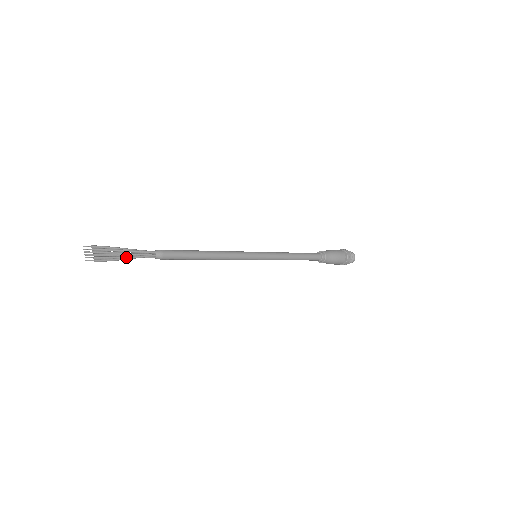
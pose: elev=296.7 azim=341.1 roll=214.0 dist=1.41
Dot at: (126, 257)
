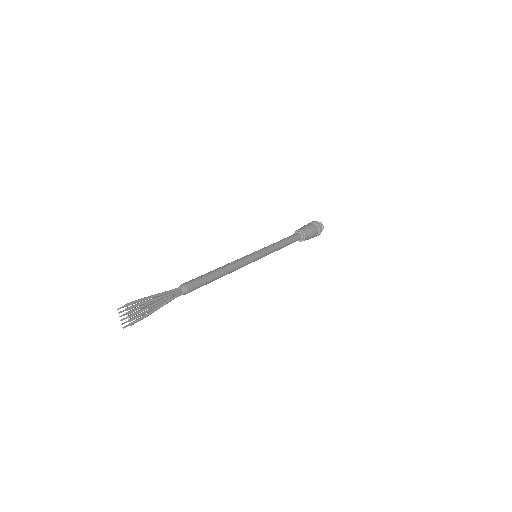
Dot at: (158, 308)
